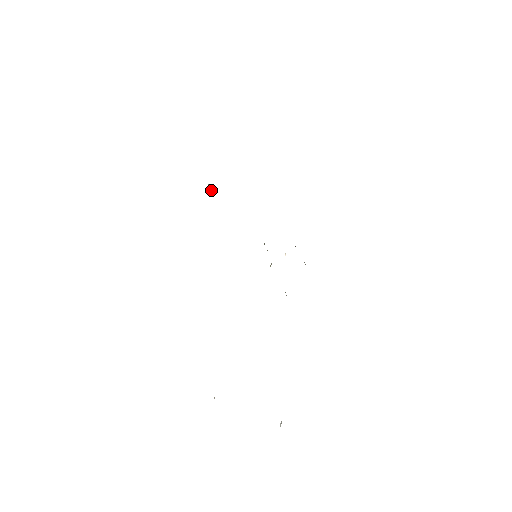
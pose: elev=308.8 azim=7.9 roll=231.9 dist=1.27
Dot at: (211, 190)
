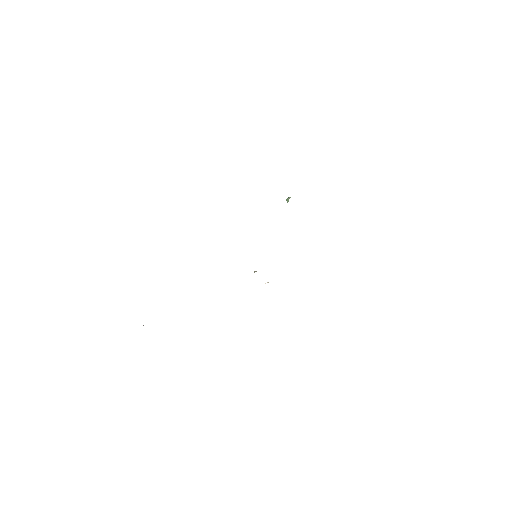
Dot at: (287, 201)
